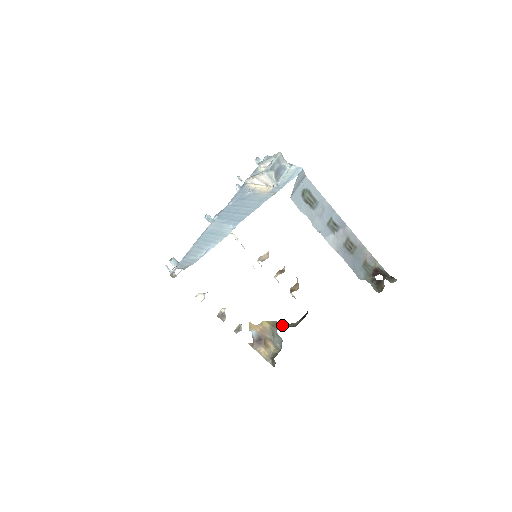
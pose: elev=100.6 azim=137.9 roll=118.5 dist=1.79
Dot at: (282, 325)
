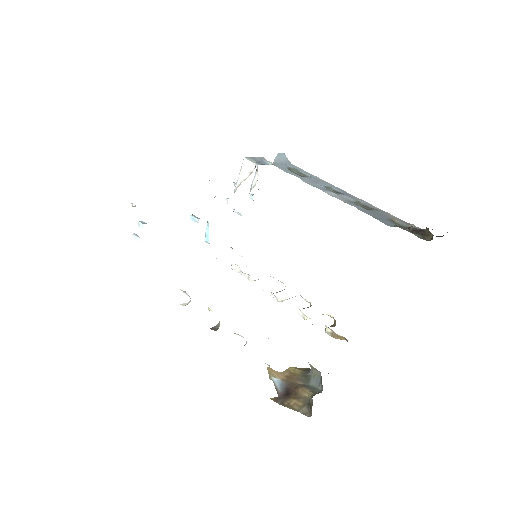
Dot at: occluded
